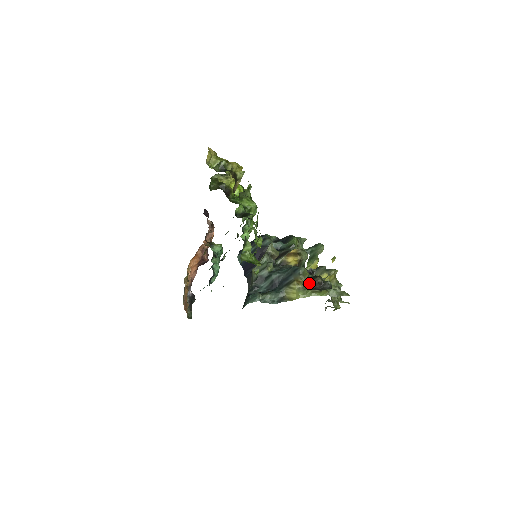
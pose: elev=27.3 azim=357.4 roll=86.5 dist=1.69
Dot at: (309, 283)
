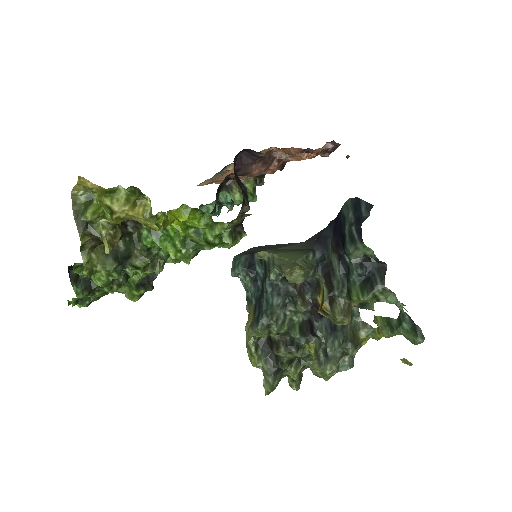
Dot at: (271, 337)
